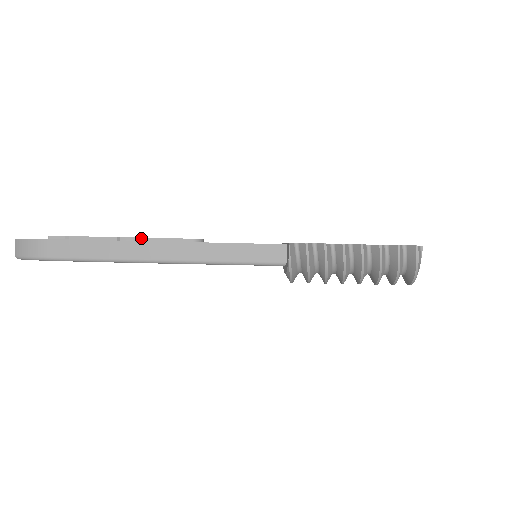
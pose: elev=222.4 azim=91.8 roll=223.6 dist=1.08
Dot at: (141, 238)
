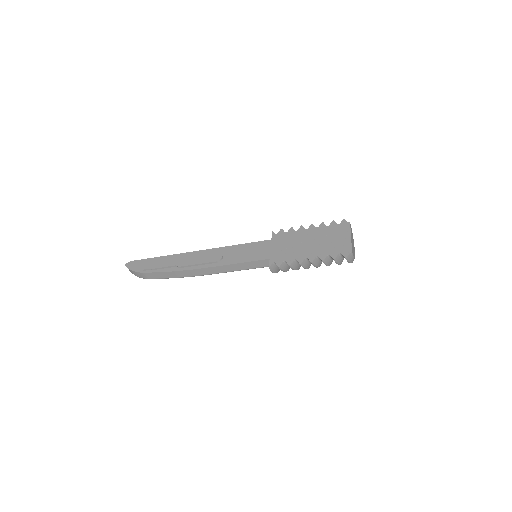
Dot at: (189, 266)
